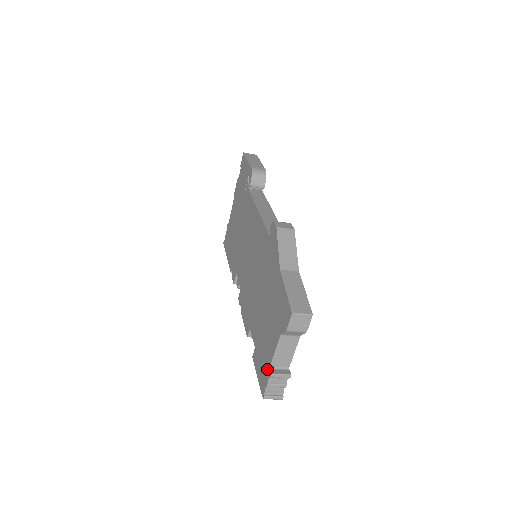
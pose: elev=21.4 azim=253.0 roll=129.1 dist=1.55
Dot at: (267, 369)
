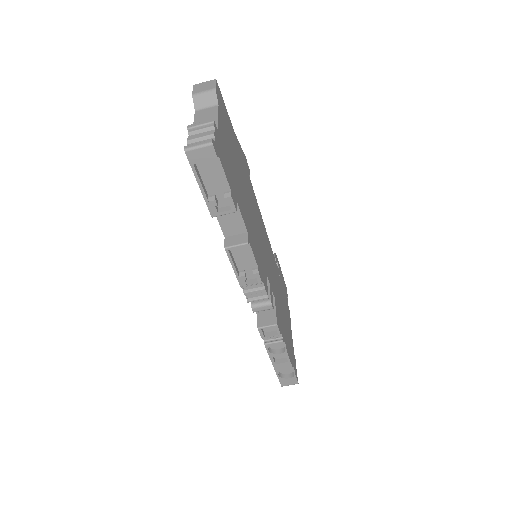
Dot at: occluded
